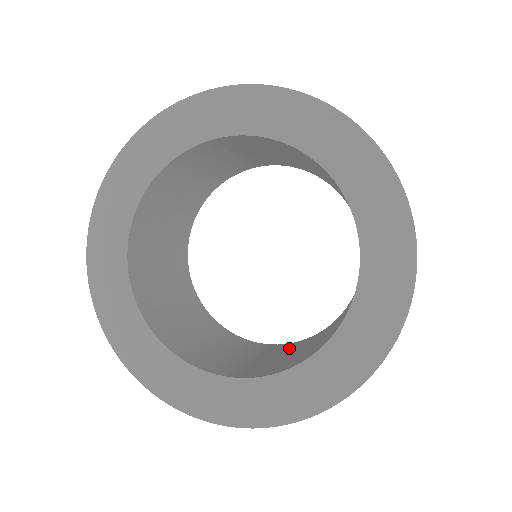
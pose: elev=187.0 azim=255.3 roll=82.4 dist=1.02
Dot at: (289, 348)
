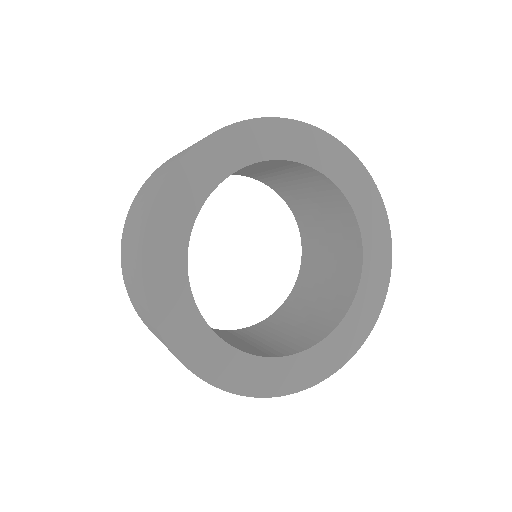
Dot at: (282, 319)
